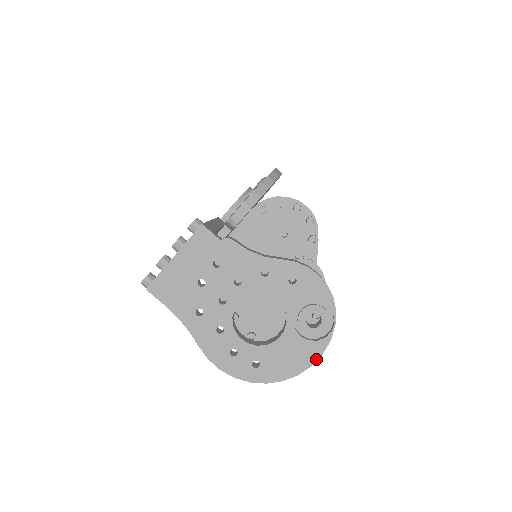
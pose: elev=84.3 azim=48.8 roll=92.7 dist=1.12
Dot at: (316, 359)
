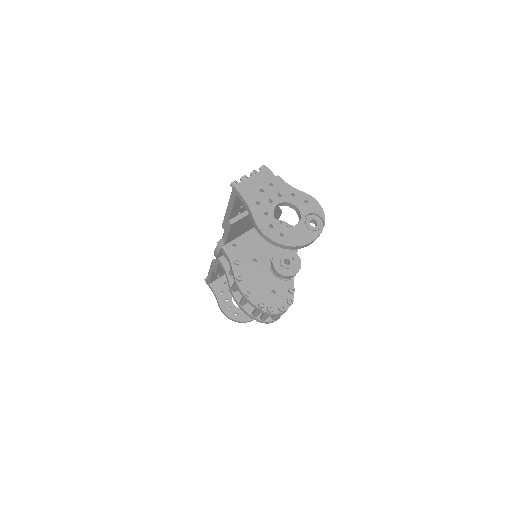
Dot at: (313, 240)
